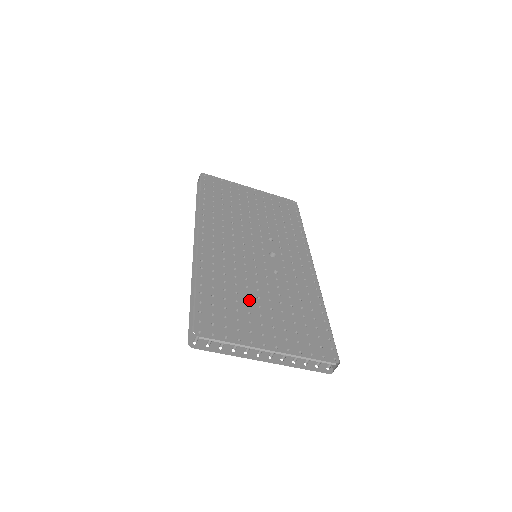
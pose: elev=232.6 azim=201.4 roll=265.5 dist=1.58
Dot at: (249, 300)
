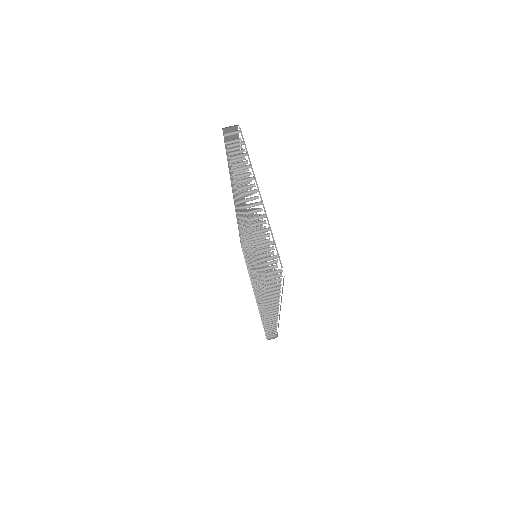
Dot at: occluded
